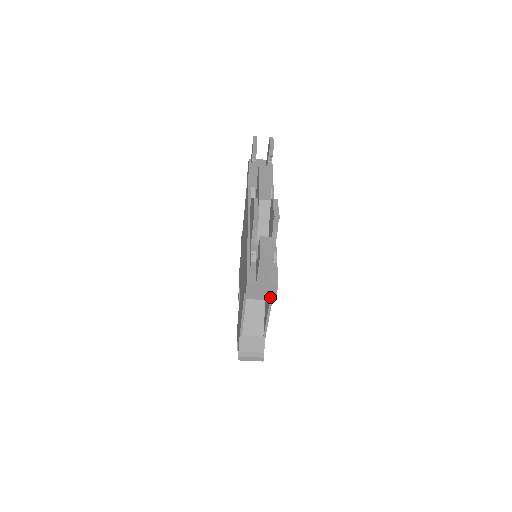
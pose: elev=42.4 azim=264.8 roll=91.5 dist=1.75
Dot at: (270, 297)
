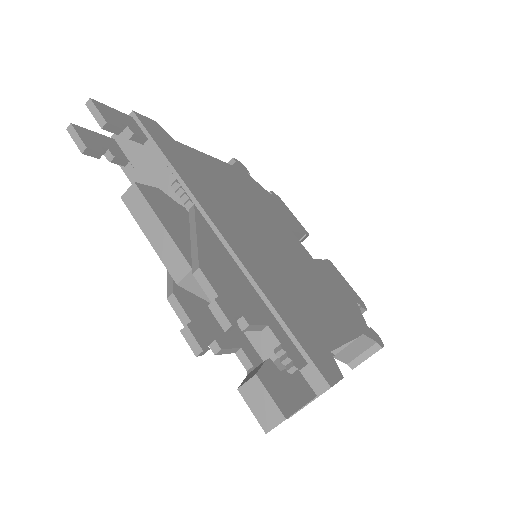
Dot at: occluded
